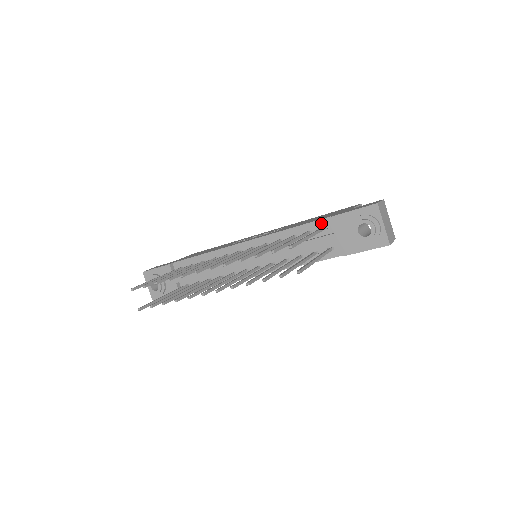
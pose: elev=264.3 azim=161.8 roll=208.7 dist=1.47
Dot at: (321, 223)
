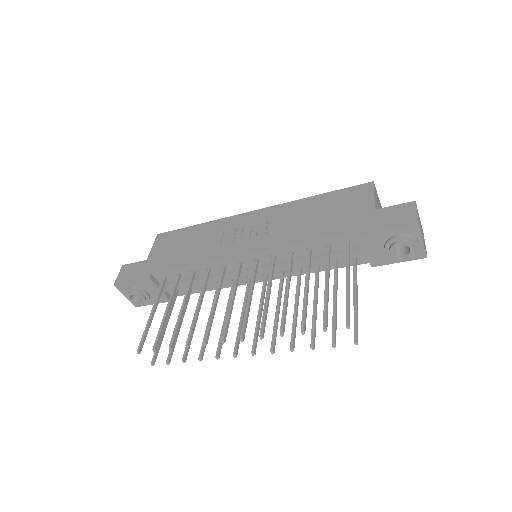
Dot at: (344, 237)
